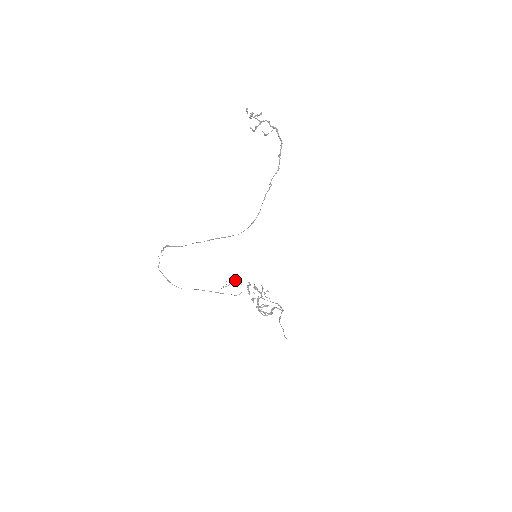
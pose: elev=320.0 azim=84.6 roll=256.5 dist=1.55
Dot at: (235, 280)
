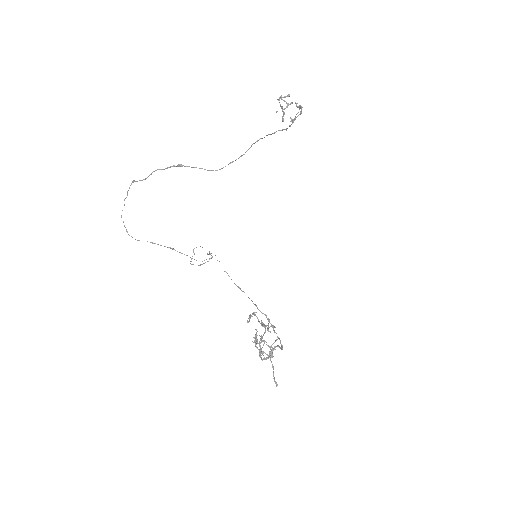
Dot at: occluded
